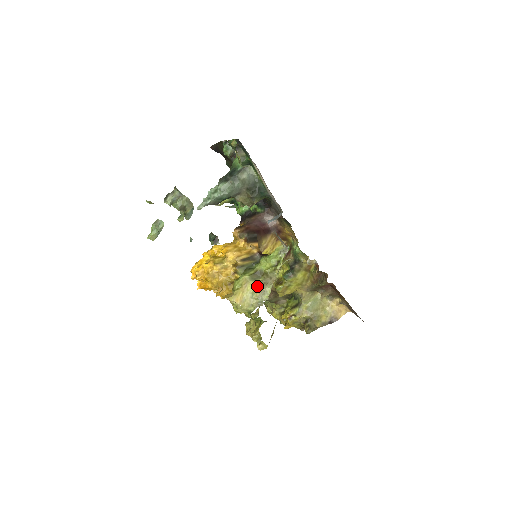
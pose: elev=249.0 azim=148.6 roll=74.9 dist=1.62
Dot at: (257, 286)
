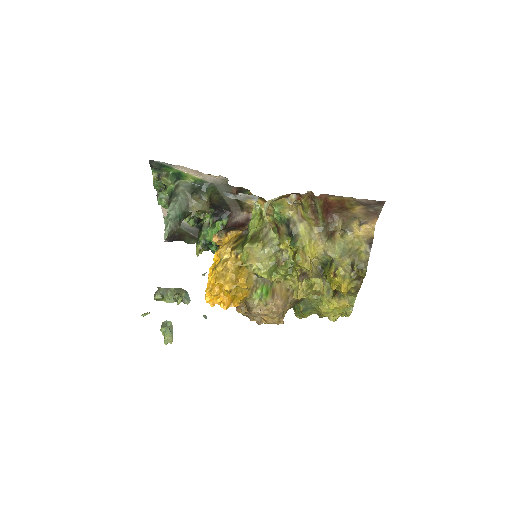
Dot at: (262, 243)
